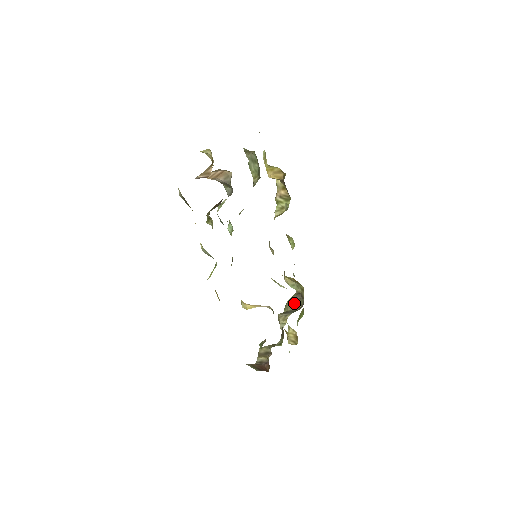
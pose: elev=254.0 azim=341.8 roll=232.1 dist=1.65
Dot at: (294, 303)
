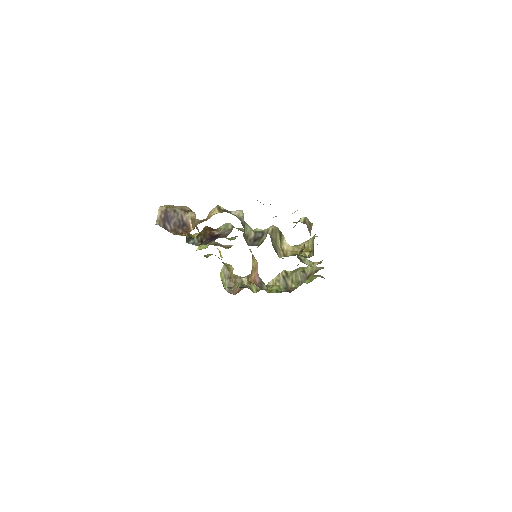
Dot at: (296, 279)
